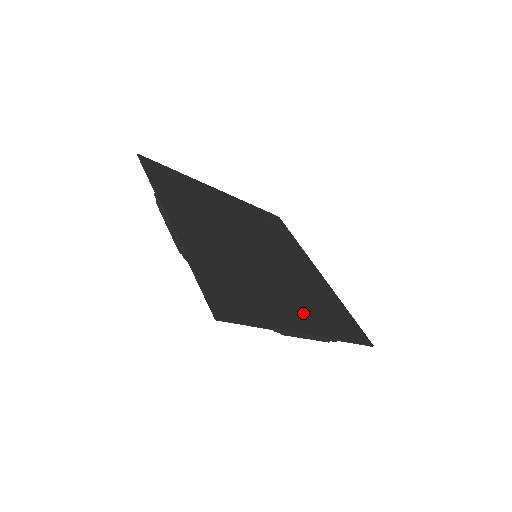
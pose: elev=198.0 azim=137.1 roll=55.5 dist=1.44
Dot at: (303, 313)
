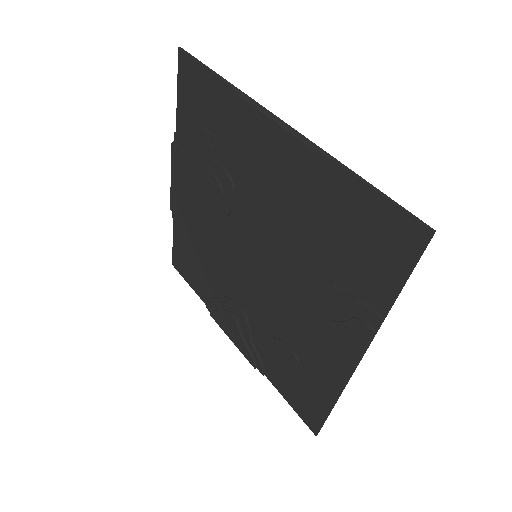
Dot at: occluded
